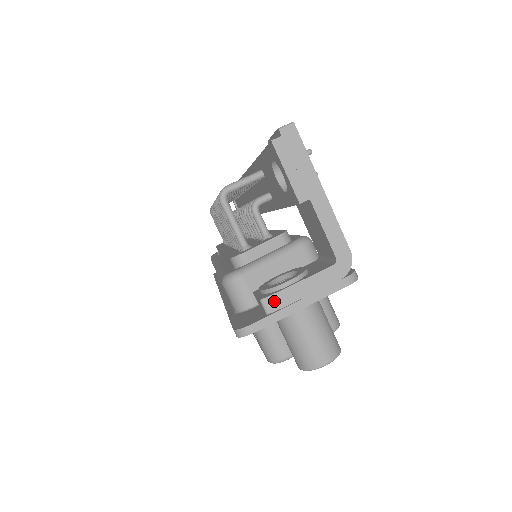
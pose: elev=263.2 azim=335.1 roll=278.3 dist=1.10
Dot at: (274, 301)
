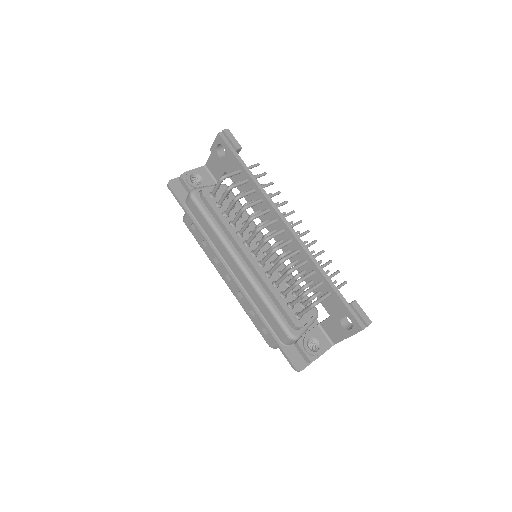
Dot at: occluded
